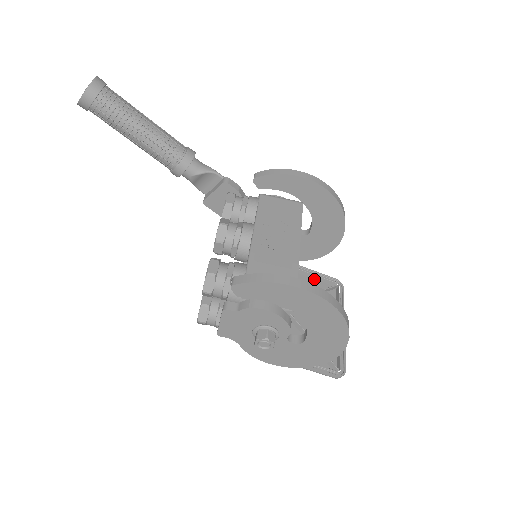
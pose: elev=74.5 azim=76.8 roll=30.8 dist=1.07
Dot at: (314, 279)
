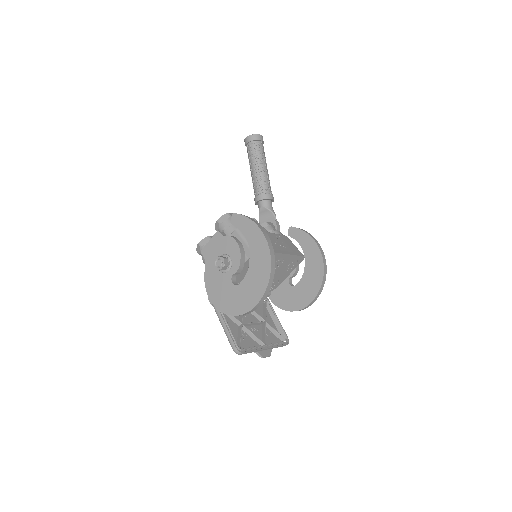
Dot at: (275, 325)
